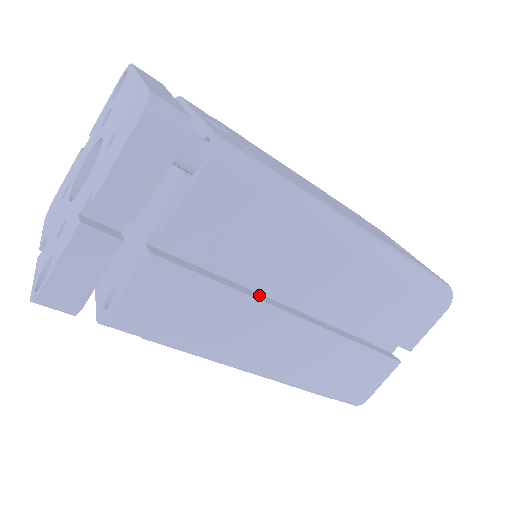
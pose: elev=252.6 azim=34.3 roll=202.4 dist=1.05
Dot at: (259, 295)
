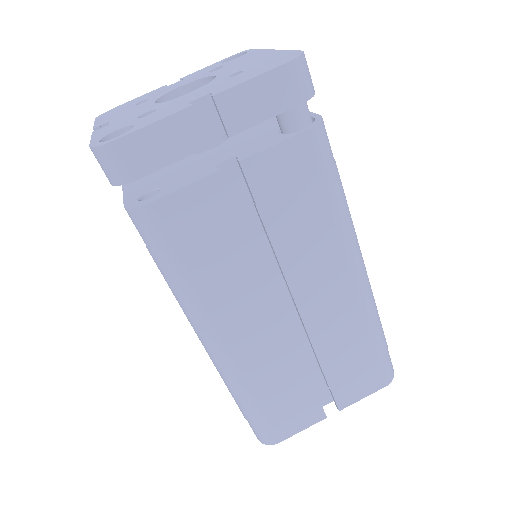
Dot at: occluded
